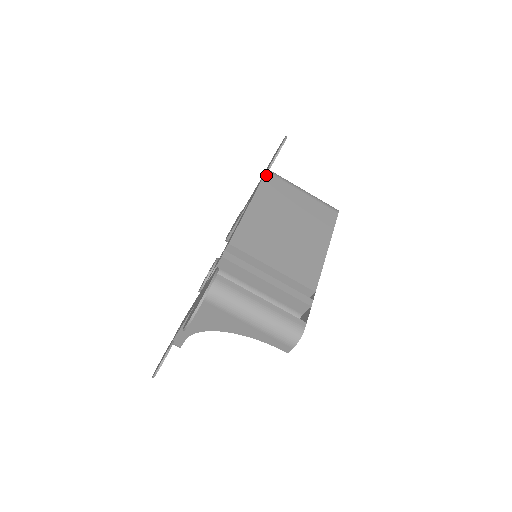
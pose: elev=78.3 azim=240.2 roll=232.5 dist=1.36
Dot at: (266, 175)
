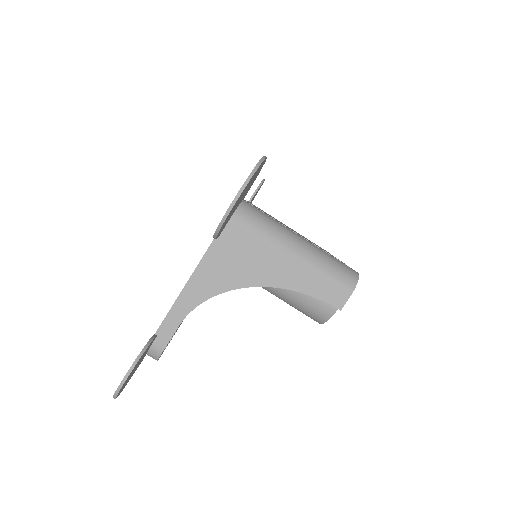
Dot at: occluded
